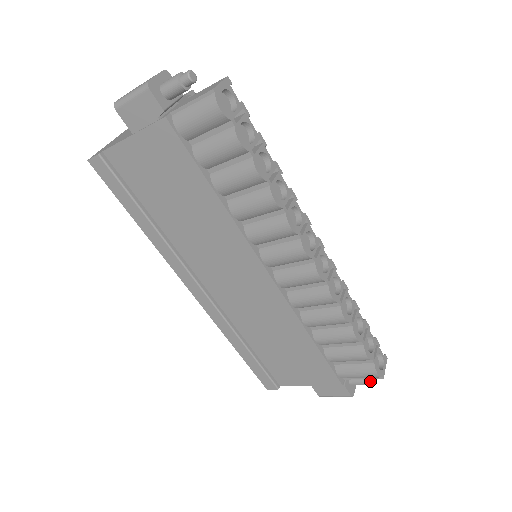
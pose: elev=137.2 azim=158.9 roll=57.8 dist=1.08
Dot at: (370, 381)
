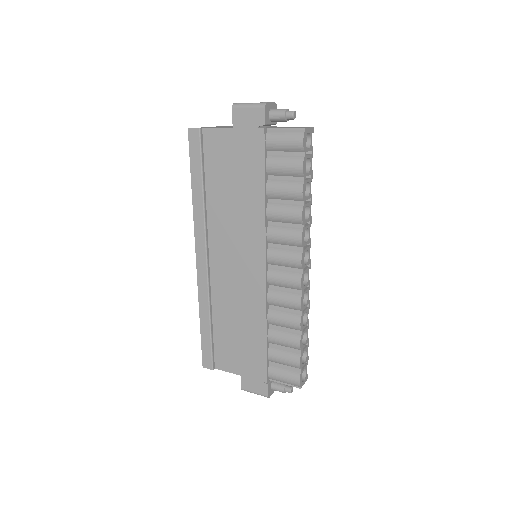
Dot at: (288, 390)
